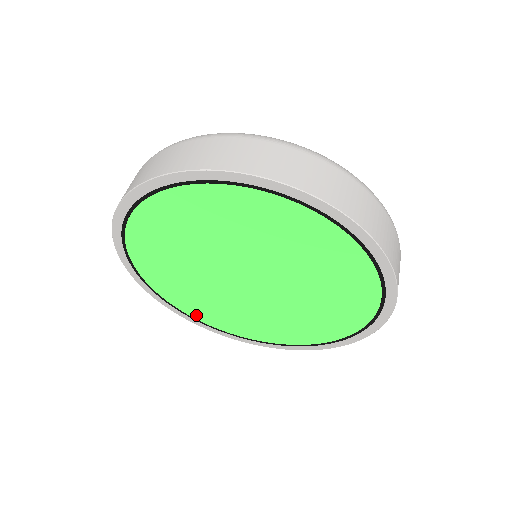
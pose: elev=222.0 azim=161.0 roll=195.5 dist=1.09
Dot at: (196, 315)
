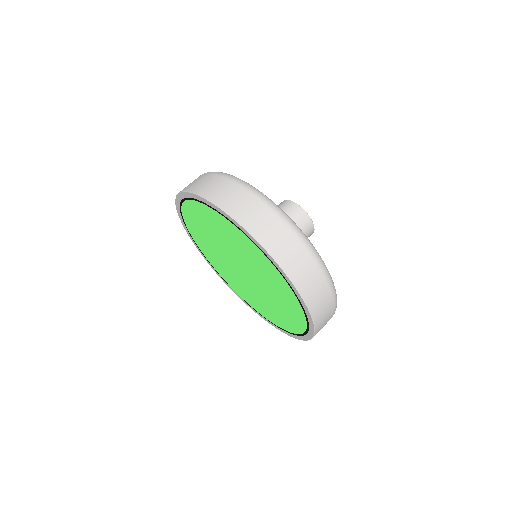
Dot at: (260, 312)
